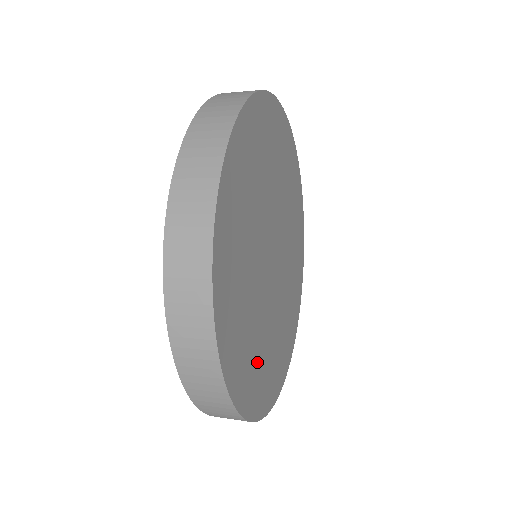
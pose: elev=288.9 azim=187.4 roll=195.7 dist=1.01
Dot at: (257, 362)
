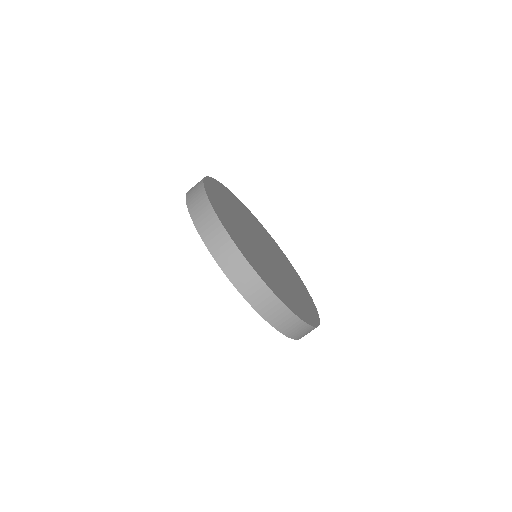
Dot at: (300, 301)
